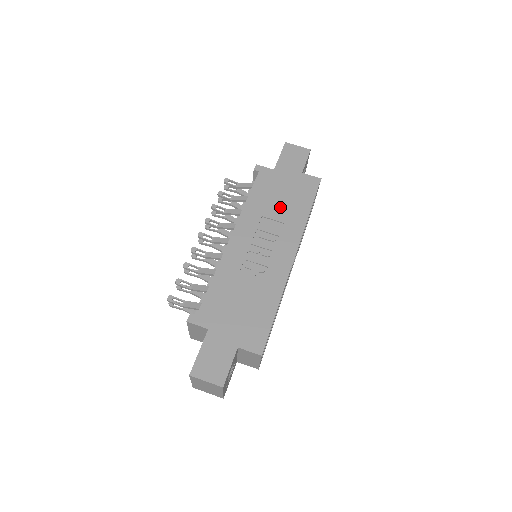
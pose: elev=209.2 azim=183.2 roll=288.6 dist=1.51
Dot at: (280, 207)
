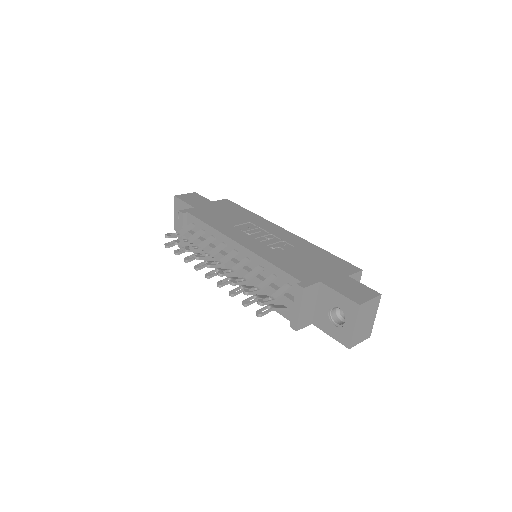
Dot at: (233, 218)
